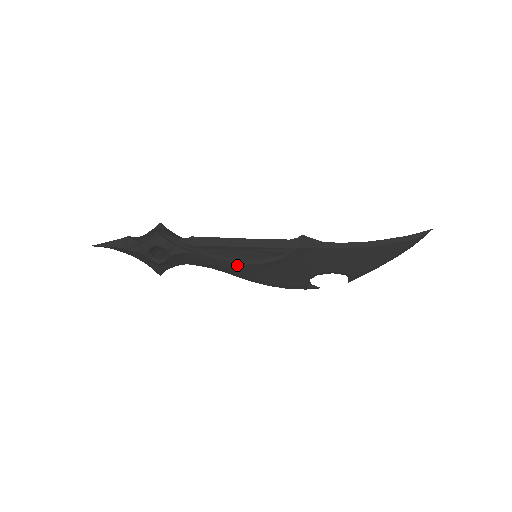
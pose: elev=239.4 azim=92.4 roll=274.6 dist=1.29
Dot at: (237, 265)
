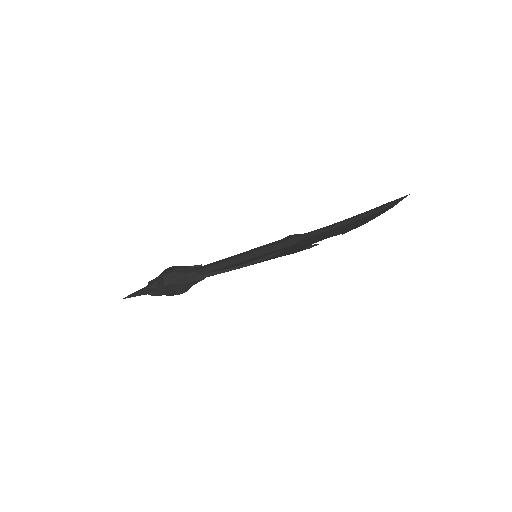
Dot at: occluded
